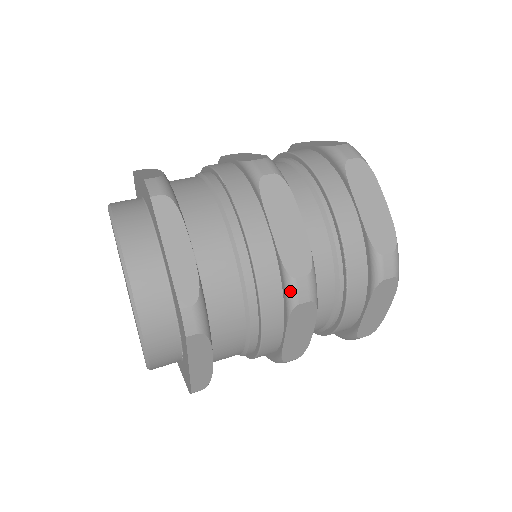
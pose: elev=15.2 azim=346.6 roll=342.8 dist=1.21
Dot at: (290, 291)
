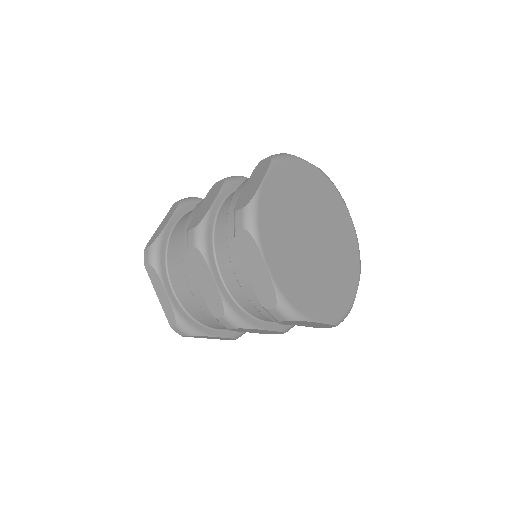
Dot at: (187, 240)
